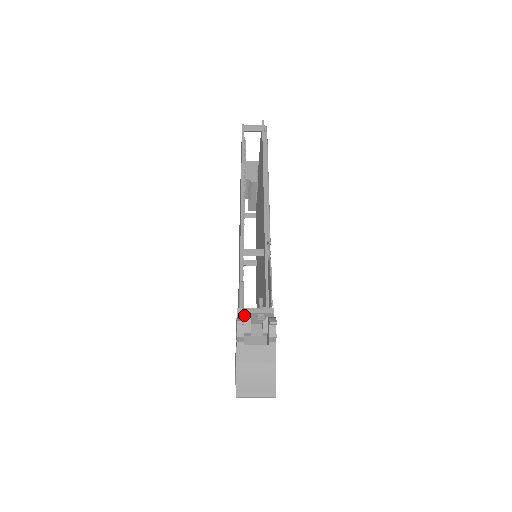
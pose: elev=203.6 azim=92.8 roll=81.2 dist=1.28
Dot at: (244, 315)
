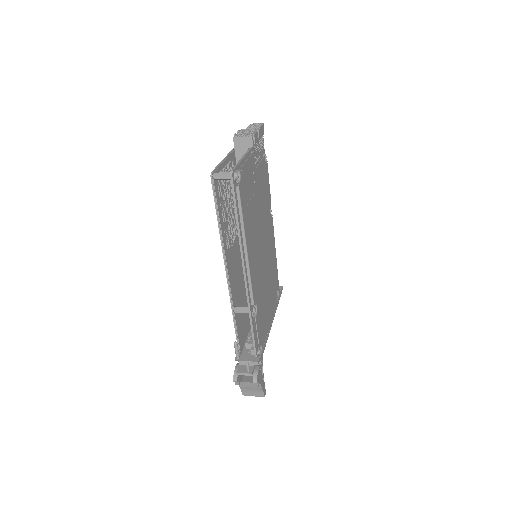
Dot at: (238, 372)
